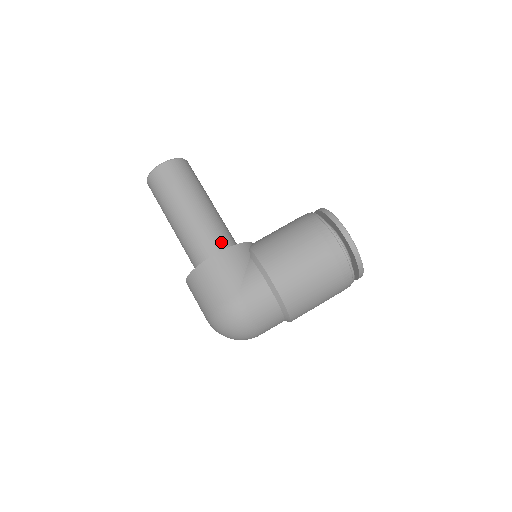
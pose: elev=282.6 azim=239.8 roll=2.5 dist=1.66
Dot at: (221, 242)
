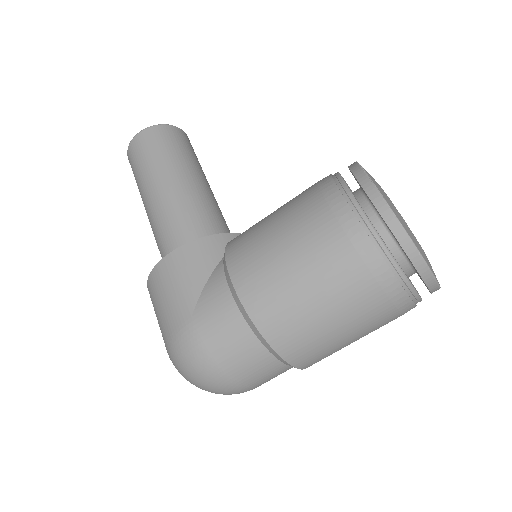
Dot at: (193, 236)
